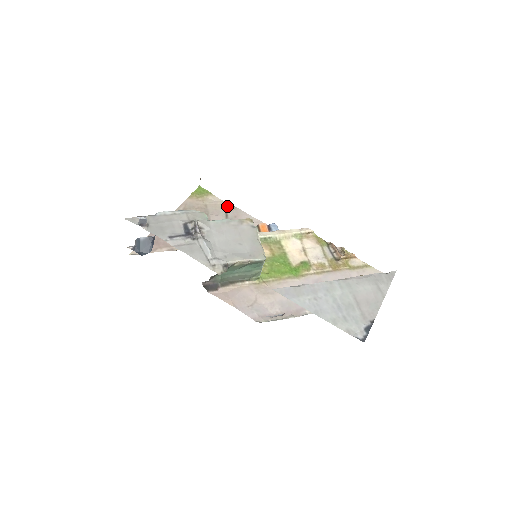
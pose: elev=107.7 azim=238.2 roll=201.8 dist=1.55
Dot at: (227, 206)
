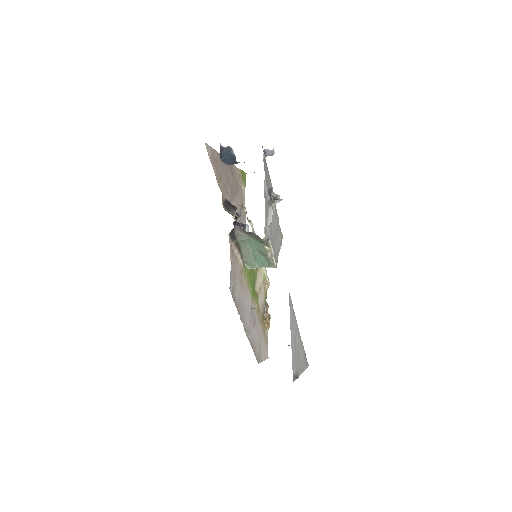
Dot at: (244, 205)
